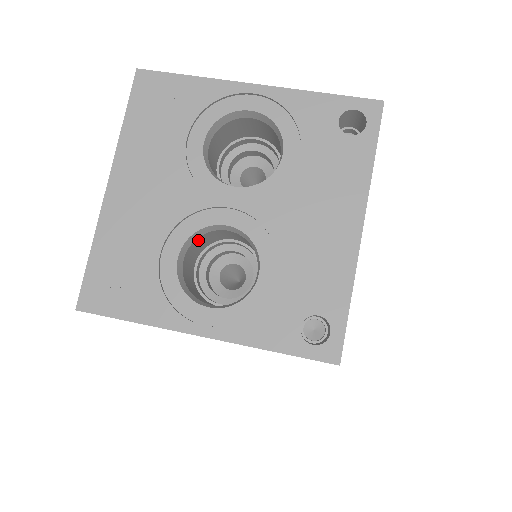
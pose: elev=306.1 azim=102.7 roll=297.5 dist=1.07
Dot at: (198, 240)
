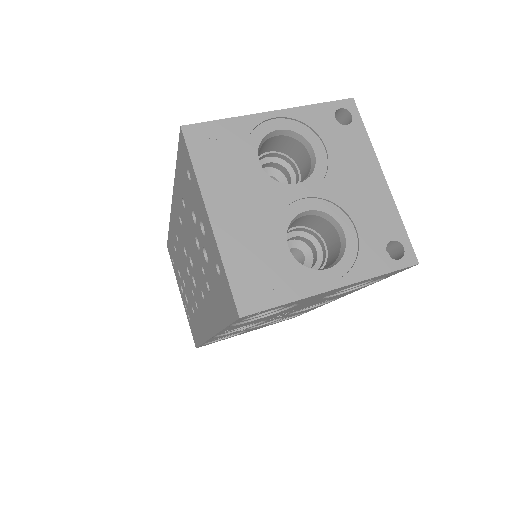
Dot at: occluded
